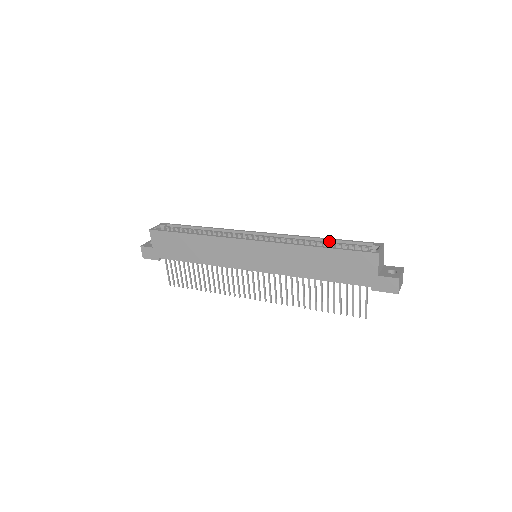
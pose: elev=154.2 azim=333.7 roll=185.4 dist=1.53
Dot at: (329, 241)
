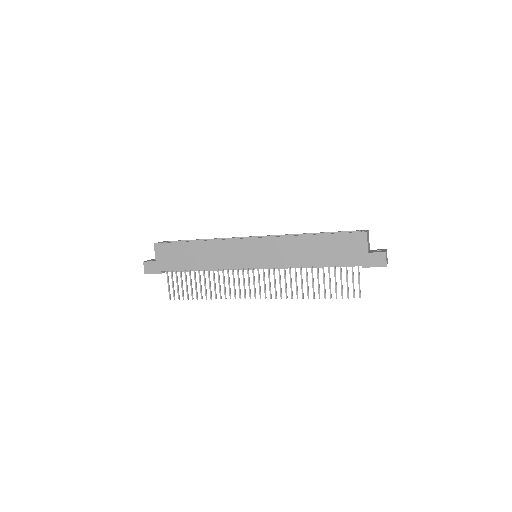
Dot at: occluded
